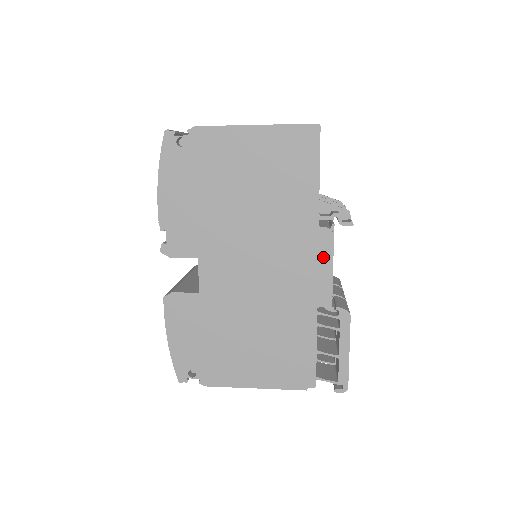
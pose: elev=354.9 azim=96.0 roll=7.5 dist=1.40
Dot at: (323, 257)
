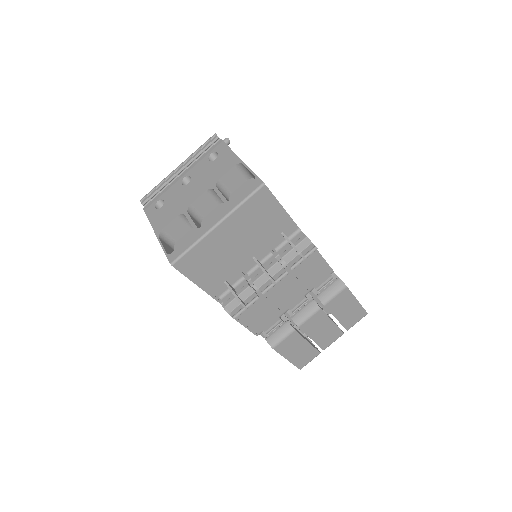
Dot at: occluded
